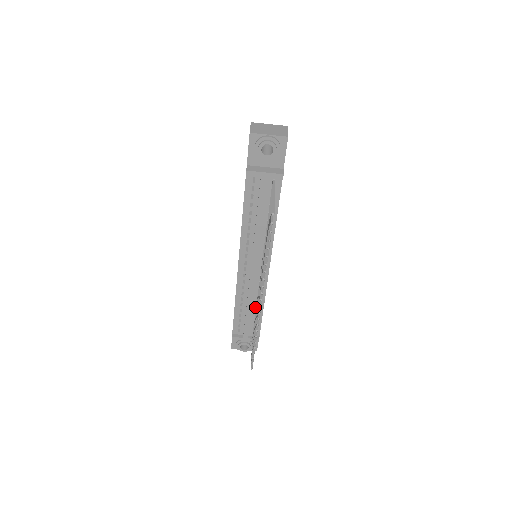
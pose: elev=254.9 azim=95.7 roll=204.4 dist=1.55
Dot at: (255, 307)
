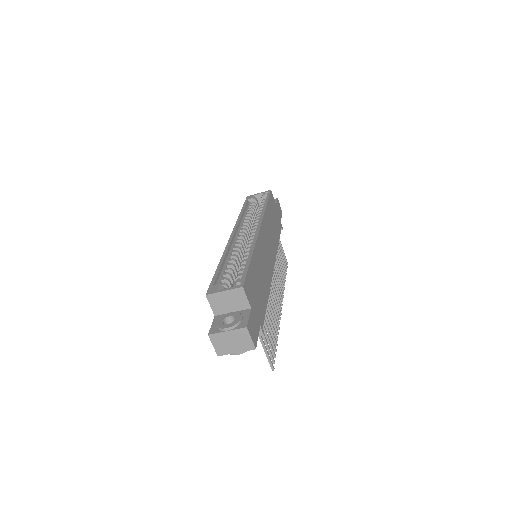
Dot at: occluded
